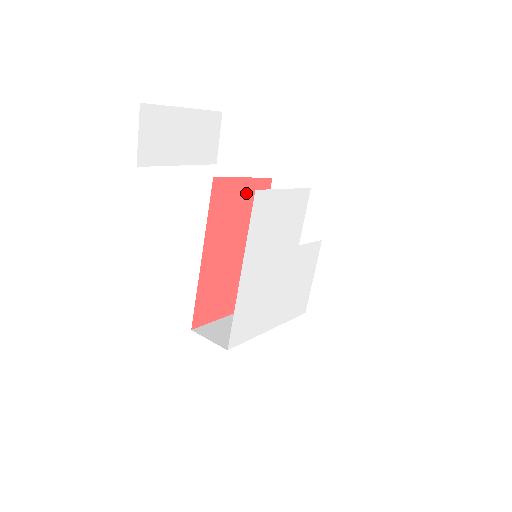
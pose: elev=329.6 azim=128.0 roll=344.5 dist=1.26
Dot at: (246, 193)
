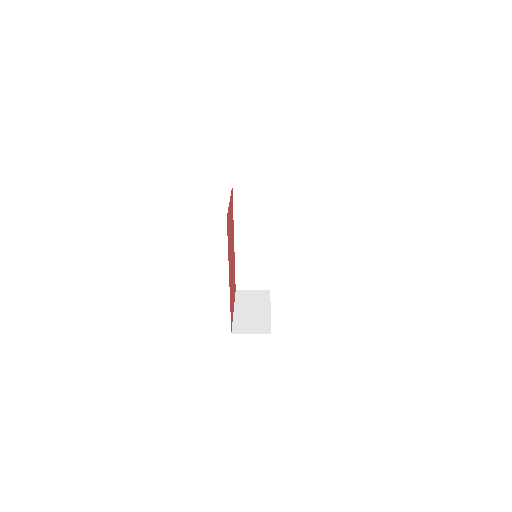
Dot at: (230, 211)
